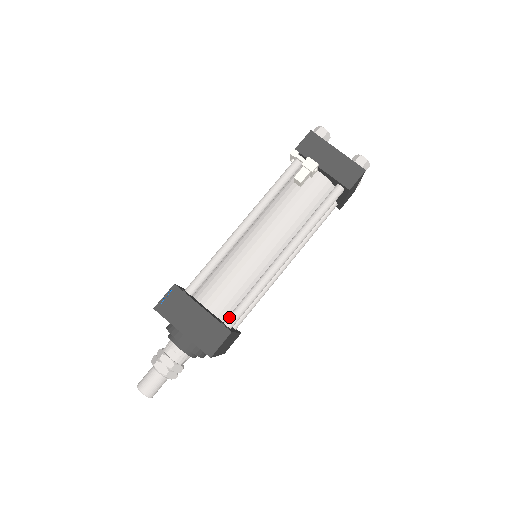
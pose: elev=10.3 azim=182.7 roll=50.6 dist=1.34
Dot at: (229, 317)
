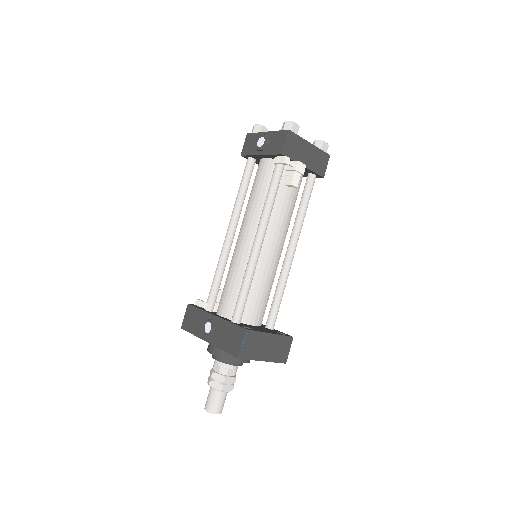
Dot at: (271, 322)
